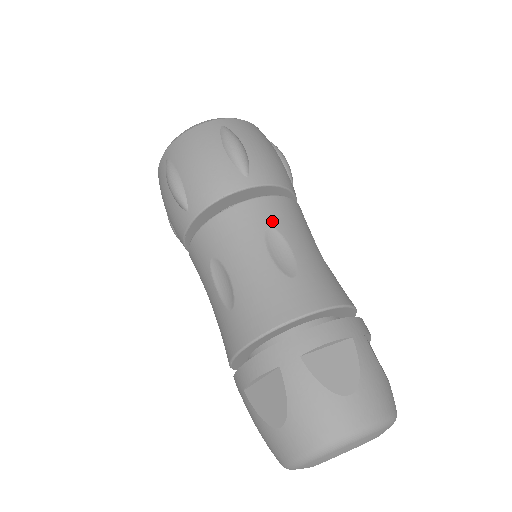
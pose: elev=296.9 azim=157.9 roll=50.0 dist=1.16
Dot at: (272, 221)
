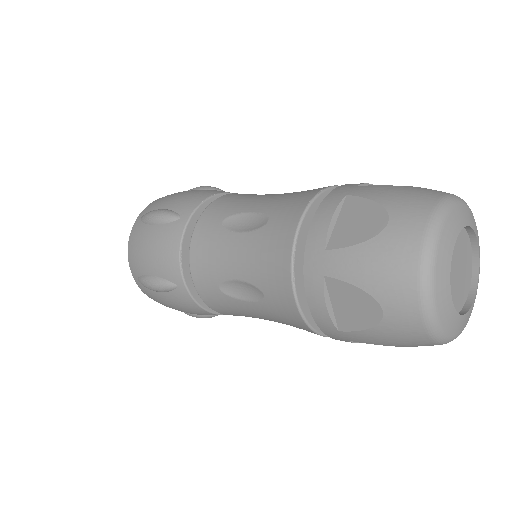
Dot at: occluded
